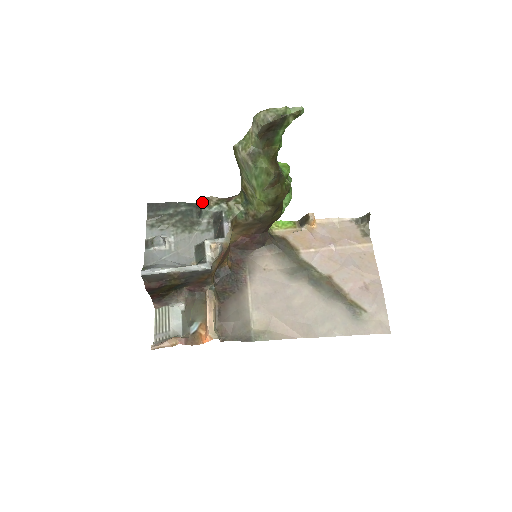
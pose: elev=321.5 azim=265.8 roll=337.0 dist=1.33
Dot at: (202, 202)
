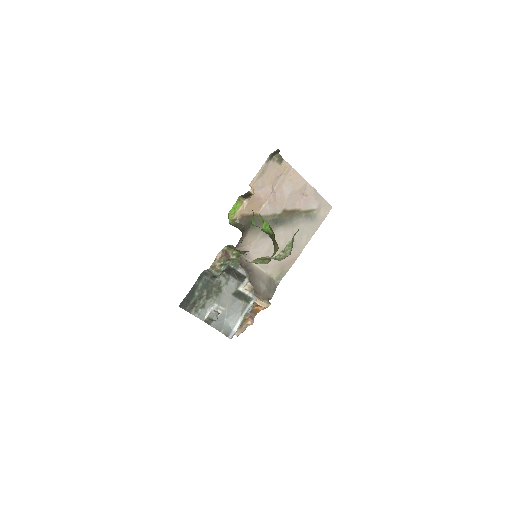
Dot at: (210, 272)
